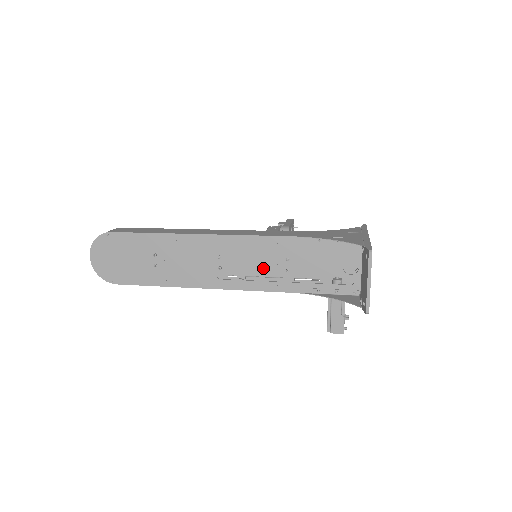
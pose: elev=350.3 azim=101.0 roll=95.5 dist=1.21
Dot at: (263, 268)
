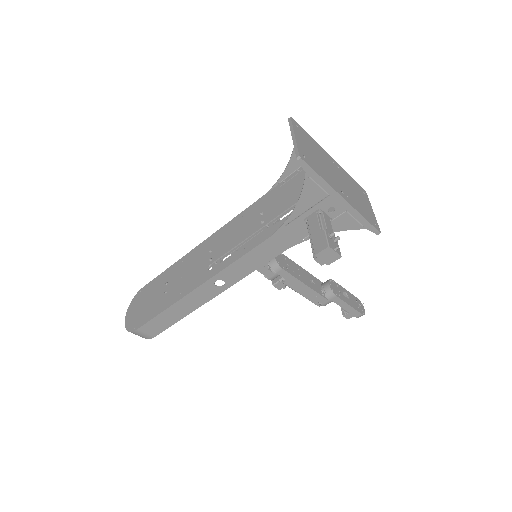
Dot at: (243, 236)
